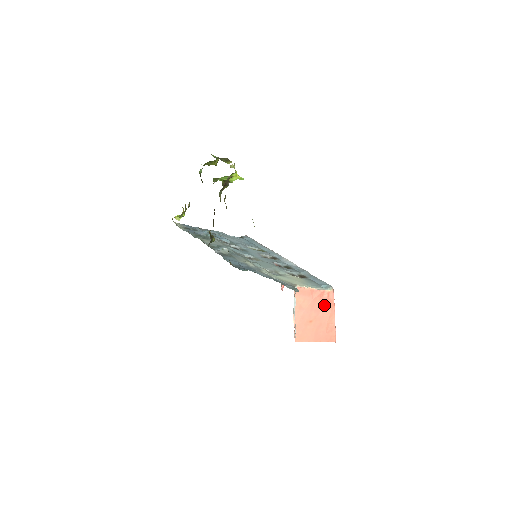
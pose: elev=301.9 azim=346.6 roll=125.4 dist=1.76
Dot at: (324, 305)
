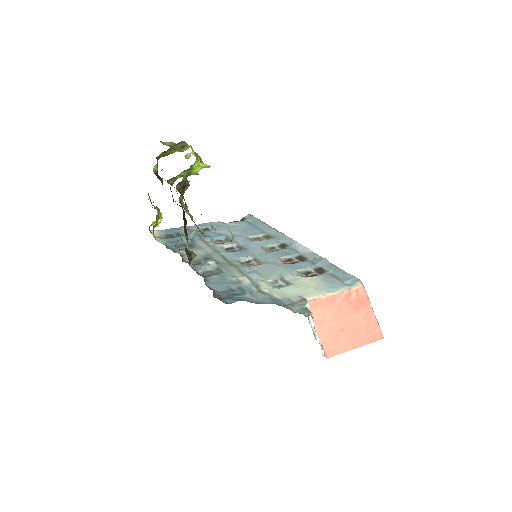
Dot at: (355, 306)
